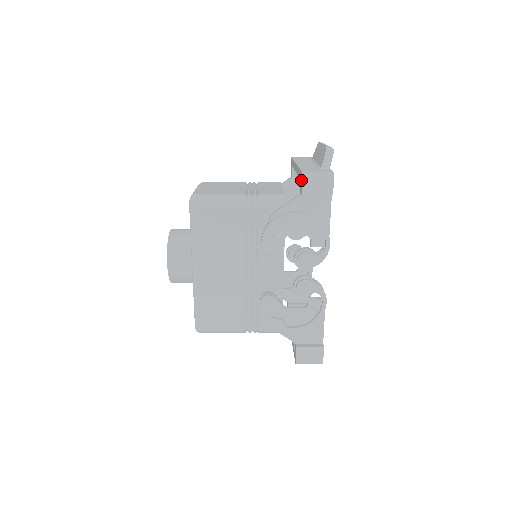
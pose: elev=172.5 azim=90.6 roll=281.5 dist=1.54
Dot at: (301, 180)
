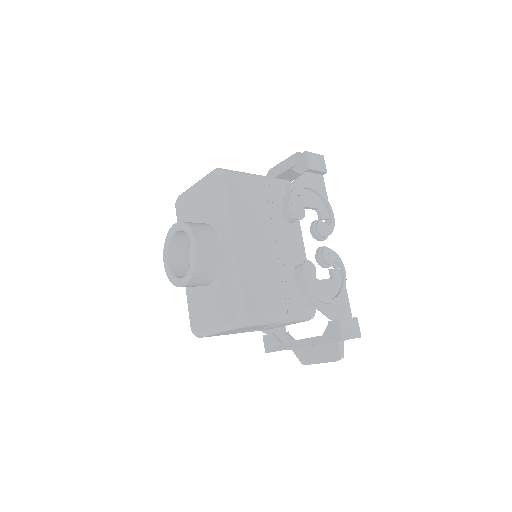
Dot at: (303, 160)
